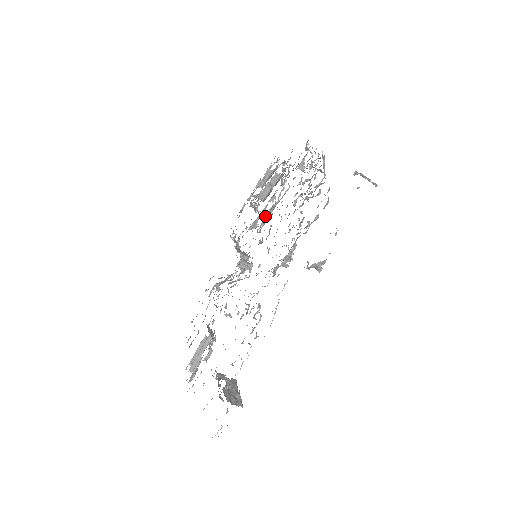
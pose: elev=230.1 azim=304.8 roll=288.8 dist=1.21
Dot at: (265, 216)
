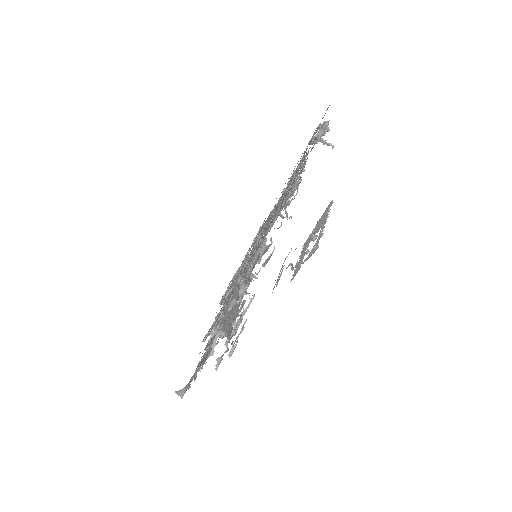
Dot at: occluded
